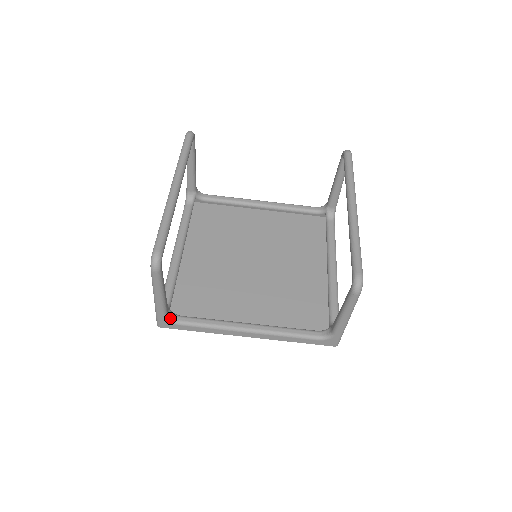
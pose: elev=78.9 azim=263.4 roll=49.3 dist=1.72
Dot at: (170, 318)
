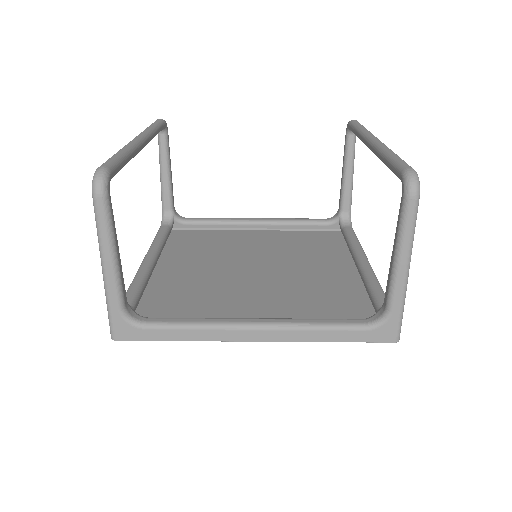
Dot at: (130, 316)
